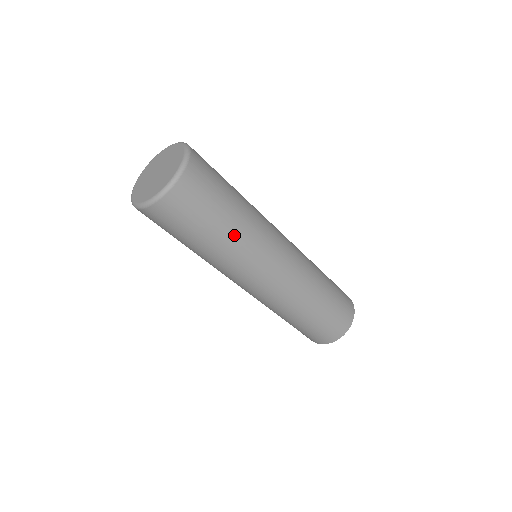
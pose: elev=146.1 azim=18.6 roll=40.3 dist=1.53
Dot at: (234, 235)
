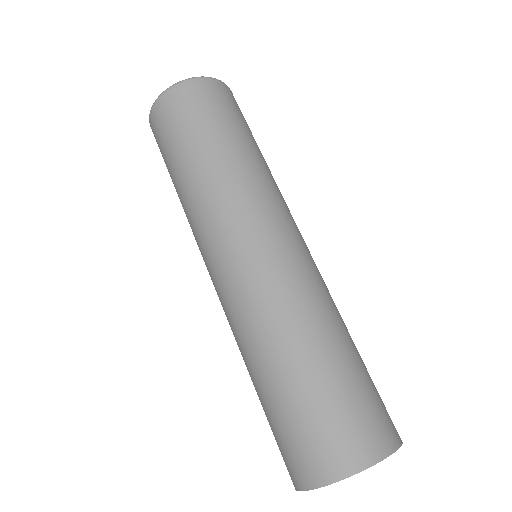
Dot at: (198, 175)
